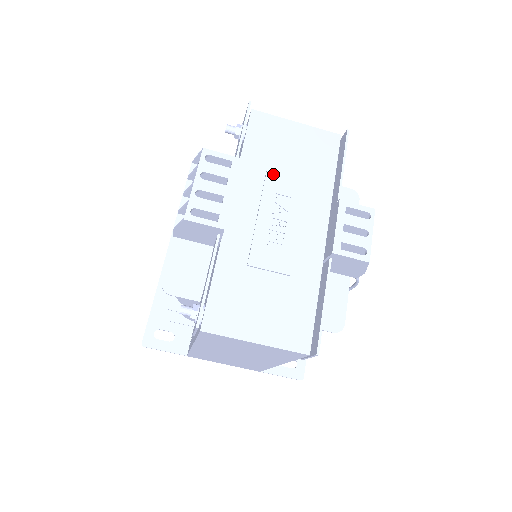
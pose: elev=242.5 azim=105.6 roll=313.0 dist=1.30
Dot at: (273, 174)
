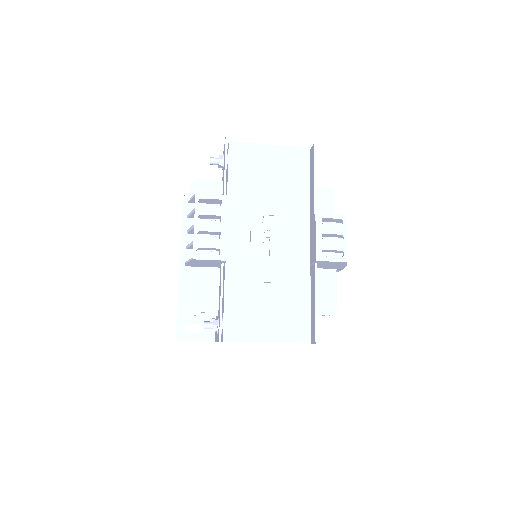
Dot at: (257, 198)
